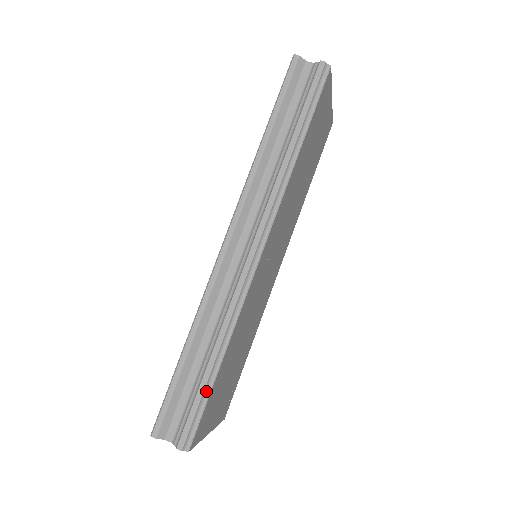
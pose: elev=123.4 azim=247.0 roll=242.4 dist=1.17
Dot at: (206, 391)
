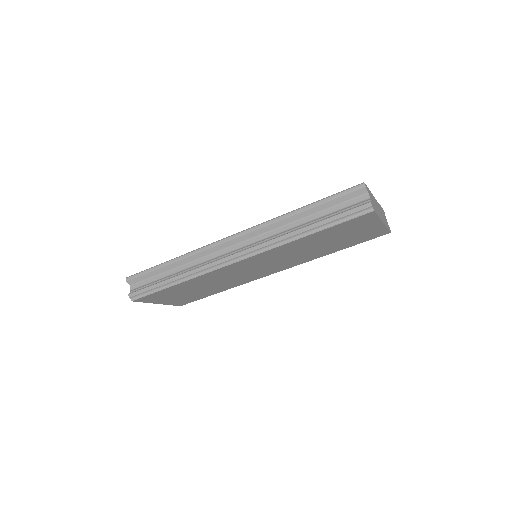
Dot at: (159, 288)
